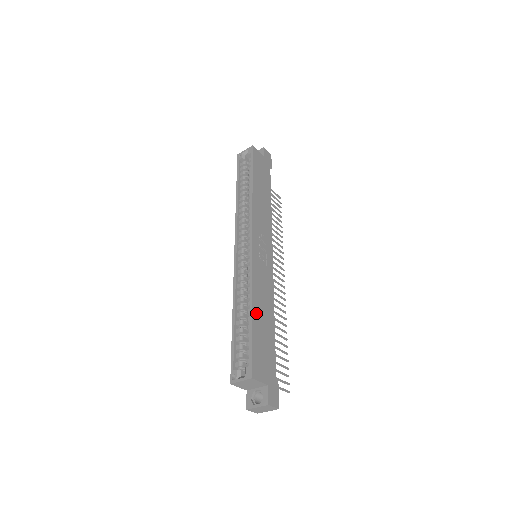
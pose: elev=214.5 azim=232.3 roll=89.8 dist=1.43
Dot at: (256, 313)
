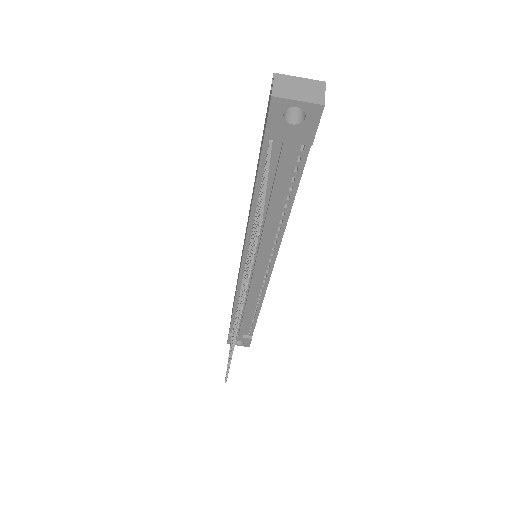
Dot at: occluded
